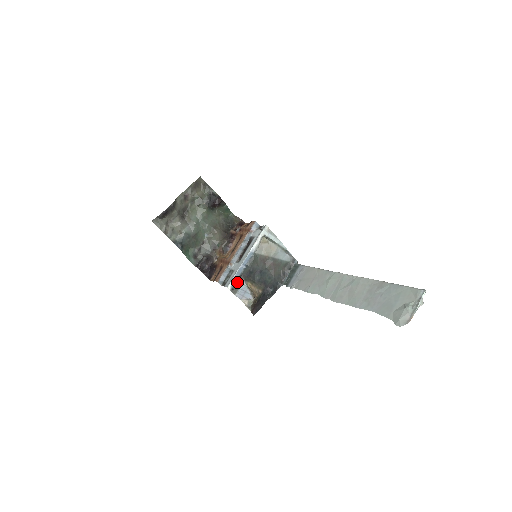
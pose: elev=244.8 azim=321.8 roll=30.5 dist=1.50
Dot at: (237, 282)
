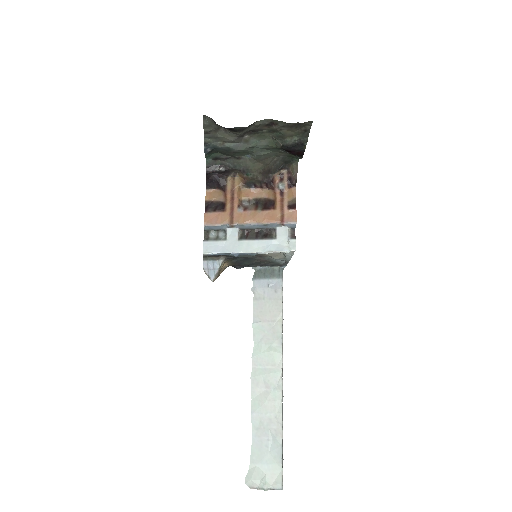
Dot at: (216, 256)
